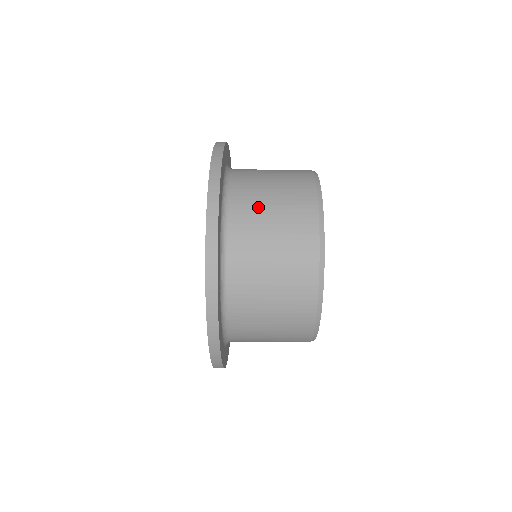
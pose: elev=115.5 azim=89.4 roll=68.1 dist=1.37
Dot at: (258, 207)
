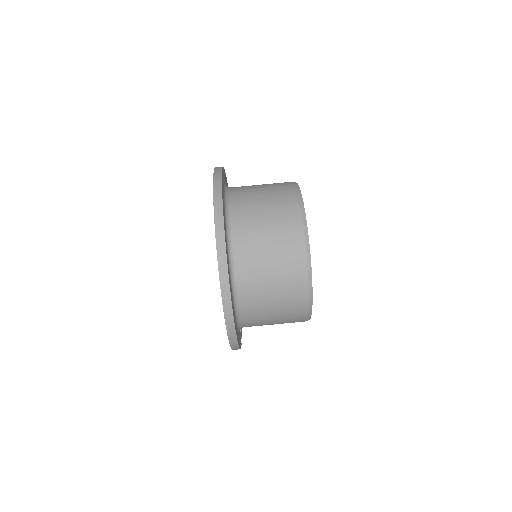
Dot at: (251, 191)
